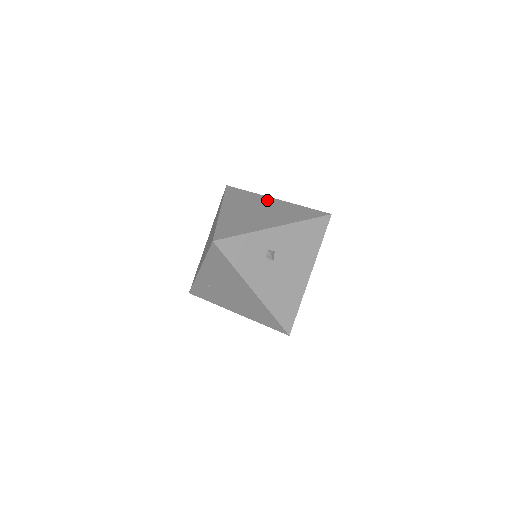
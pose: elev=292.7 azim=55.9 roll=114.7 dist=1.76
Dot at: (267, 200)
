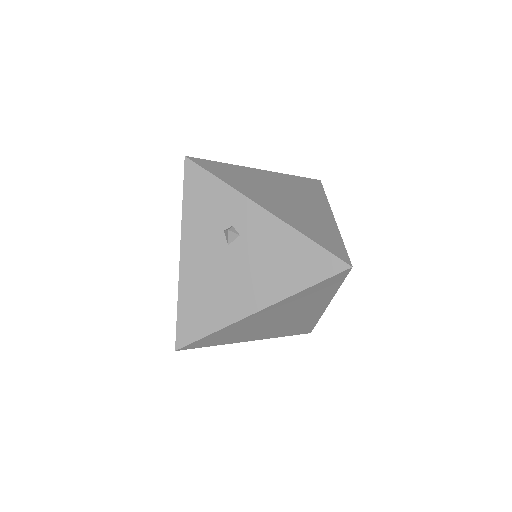
Dot at: (322, 208)
